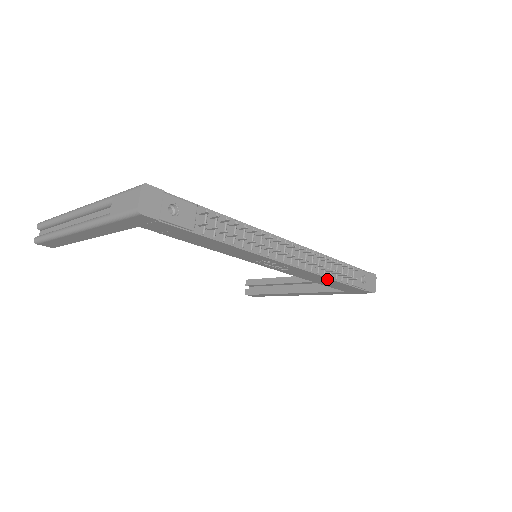
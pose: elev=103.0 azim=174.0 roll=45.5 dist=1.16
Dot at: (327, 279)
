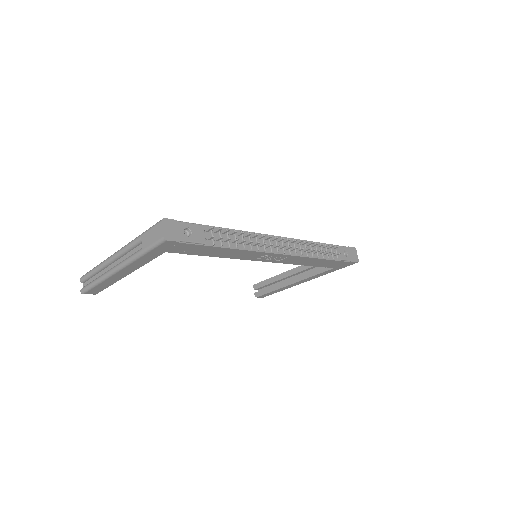
Dot at: (316, 259)
